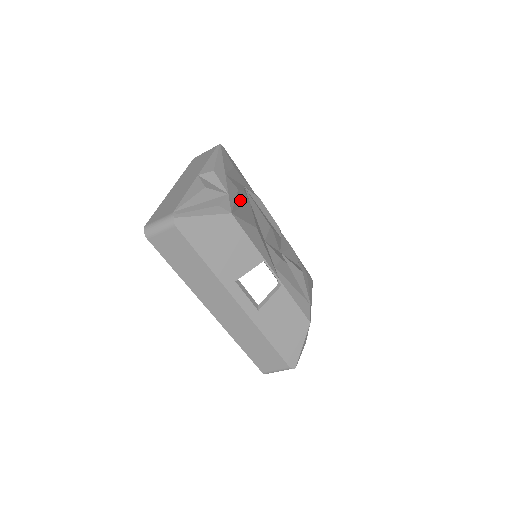
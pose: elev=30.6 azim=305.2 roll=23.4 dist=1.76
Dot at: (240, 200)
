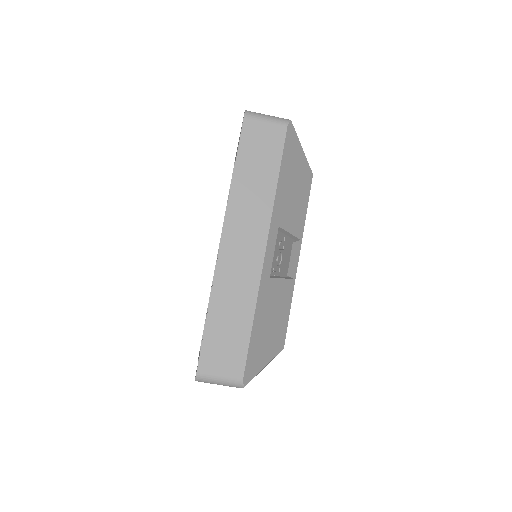
Dot at: occluded
